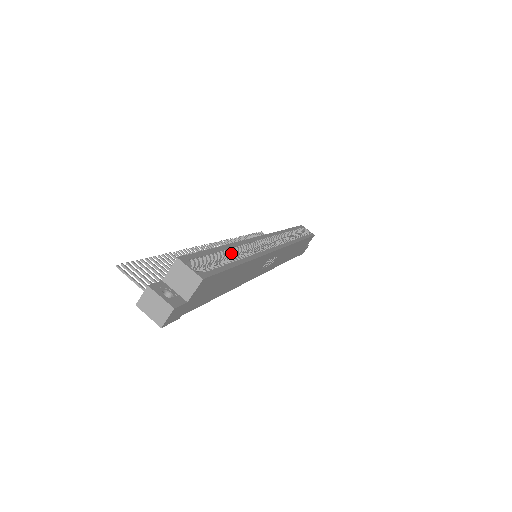
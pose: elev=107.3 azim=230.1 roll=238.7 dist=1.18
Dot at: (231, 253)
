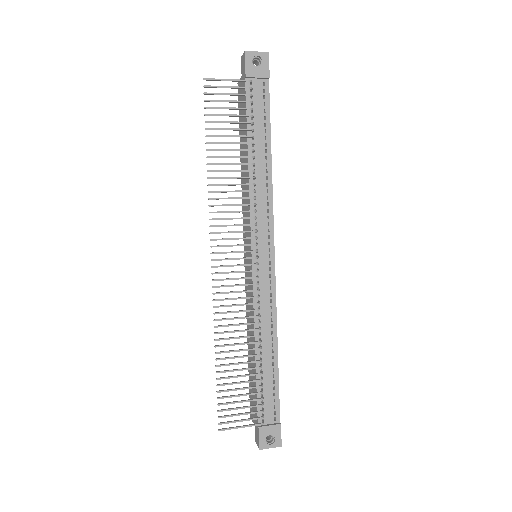
Dot at: occluded
